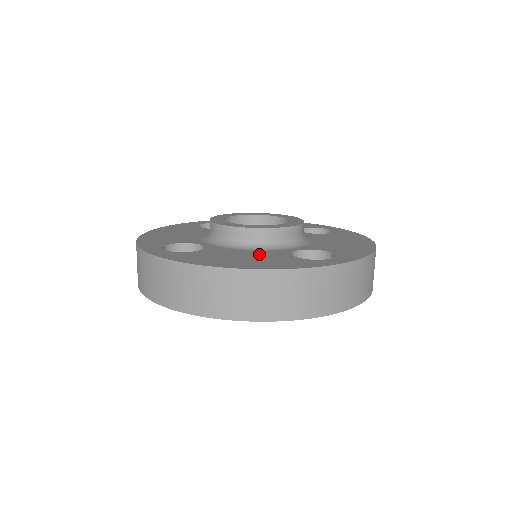
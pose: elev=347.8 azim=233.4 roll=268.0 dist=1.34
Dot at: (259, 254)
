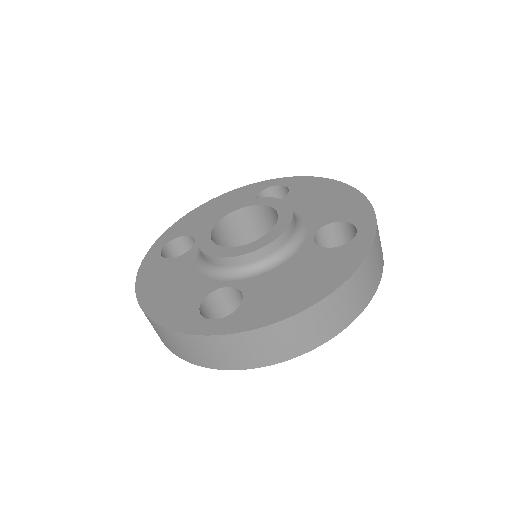
Dot at: (299, 265)
